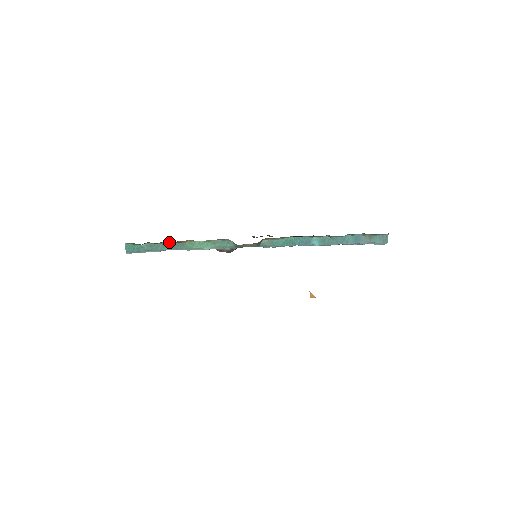
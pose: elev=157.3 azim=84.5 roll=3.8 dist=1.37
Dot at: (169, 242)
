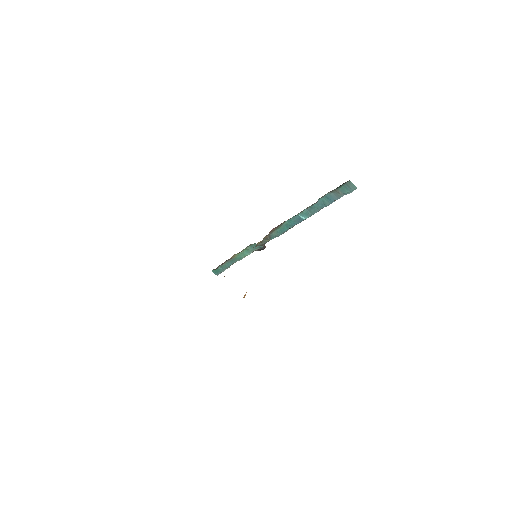
Dot at: (228, 260)
